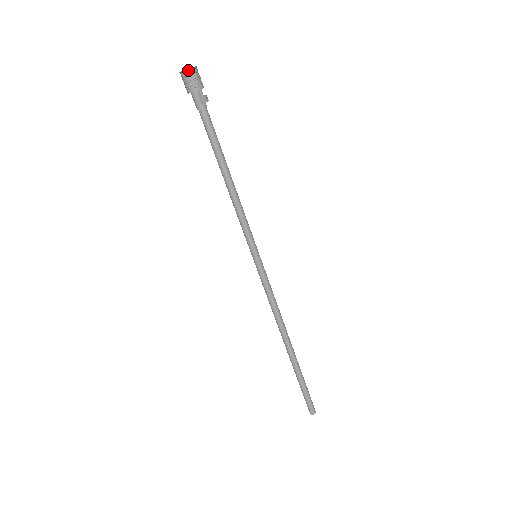
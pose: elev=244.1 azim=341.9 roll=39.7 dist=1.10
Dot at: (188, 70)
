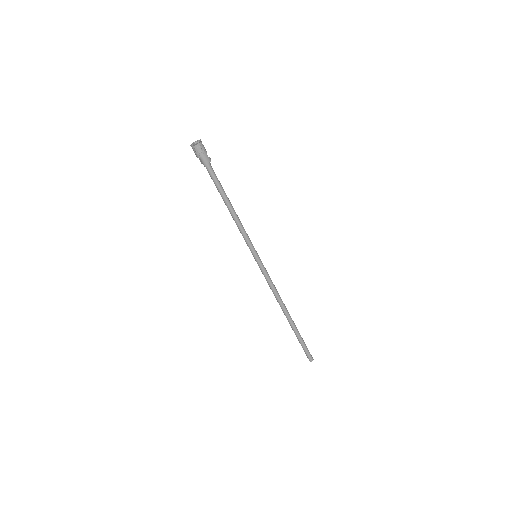
Dot at: (197, 144)
